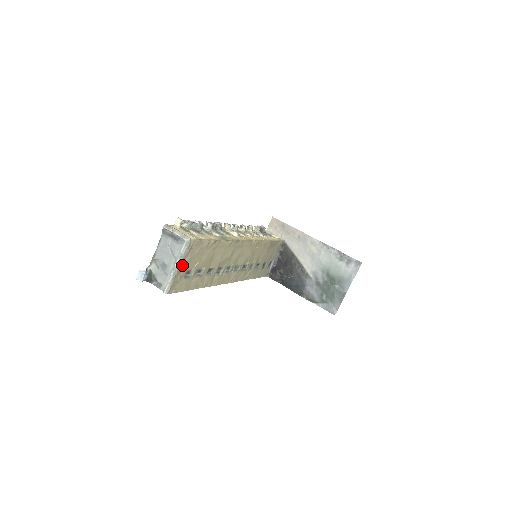
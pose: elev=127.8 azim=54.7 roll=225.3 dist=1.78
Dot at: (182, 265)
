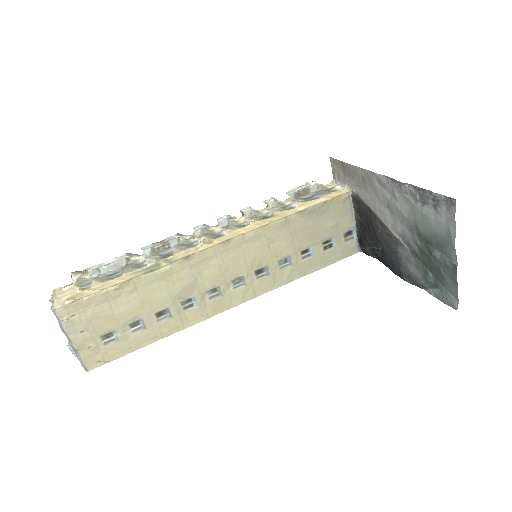
Dot at: (78, 337)
